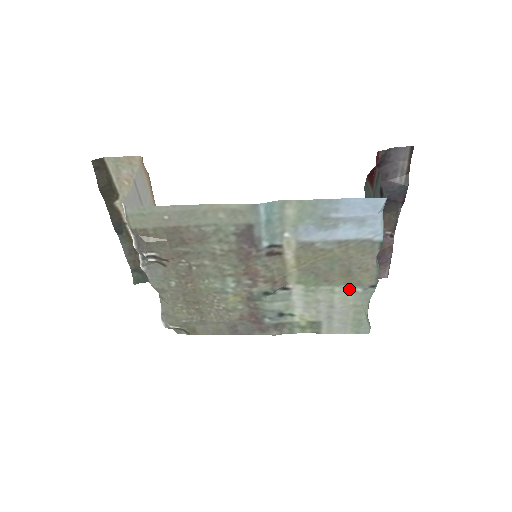
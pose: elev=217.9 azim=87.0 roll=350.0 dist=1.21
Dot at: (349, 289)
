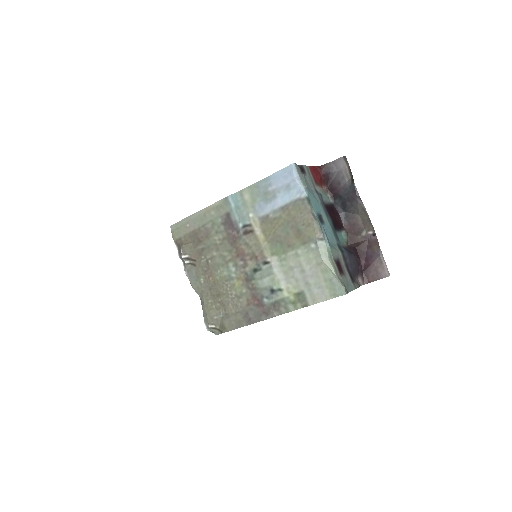
Dot at: (307, 248)
